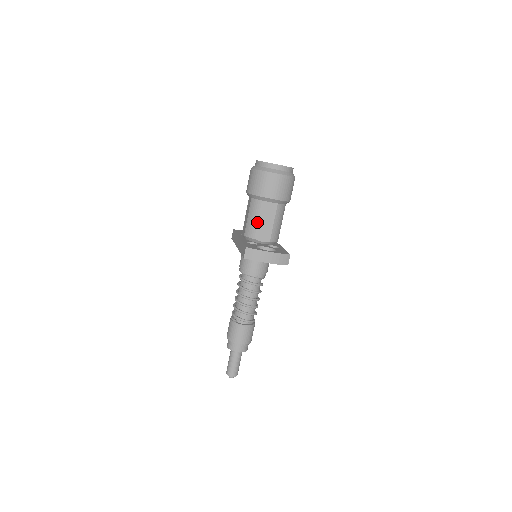
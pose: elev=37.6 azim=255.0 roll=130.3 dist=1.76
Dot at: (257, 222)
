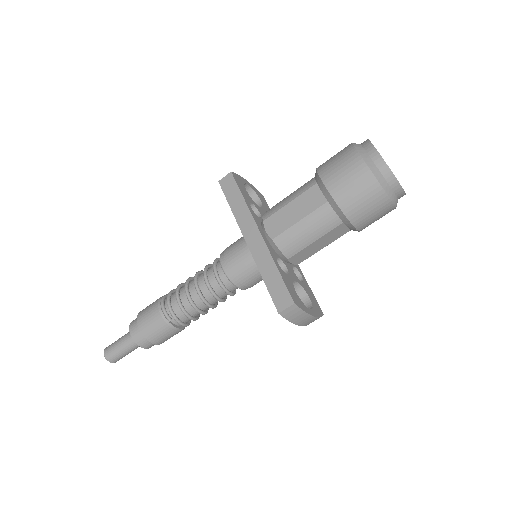
Dot at: (309, 241)
